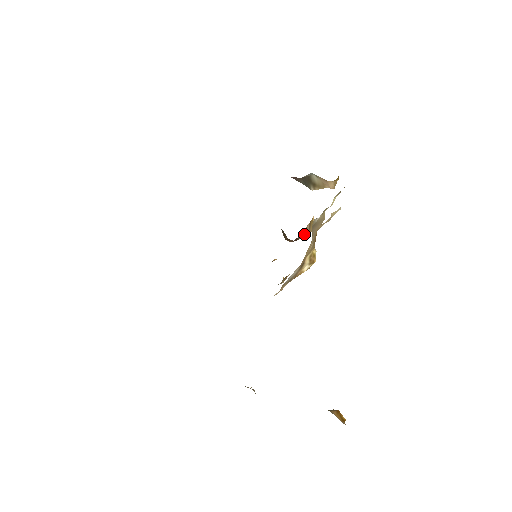
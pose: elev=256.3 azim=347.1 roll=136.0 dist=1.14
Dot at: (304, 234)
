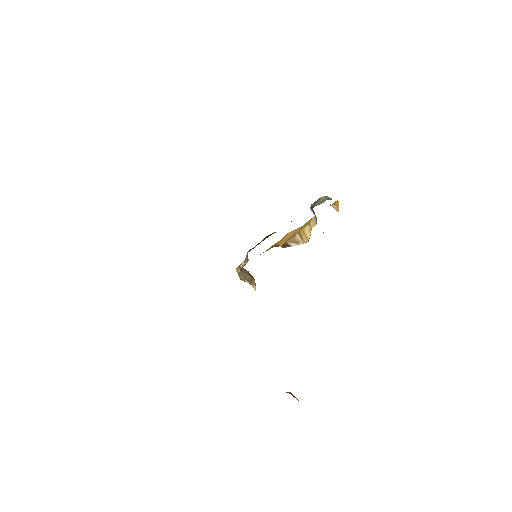
Dot at: (295, 242)
